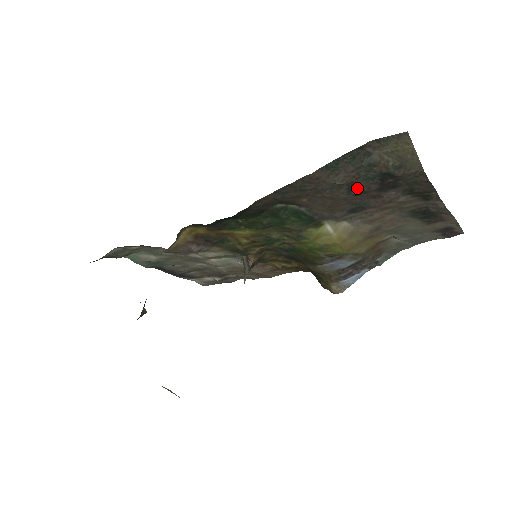
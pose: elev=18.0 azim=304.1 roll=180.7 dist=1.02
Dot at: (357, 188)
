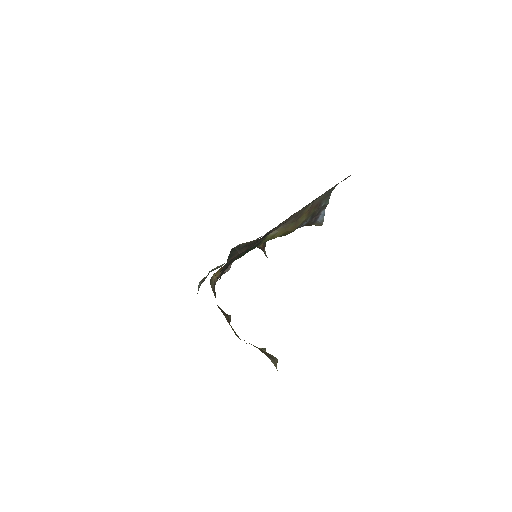
Dot at: (255, 242)
